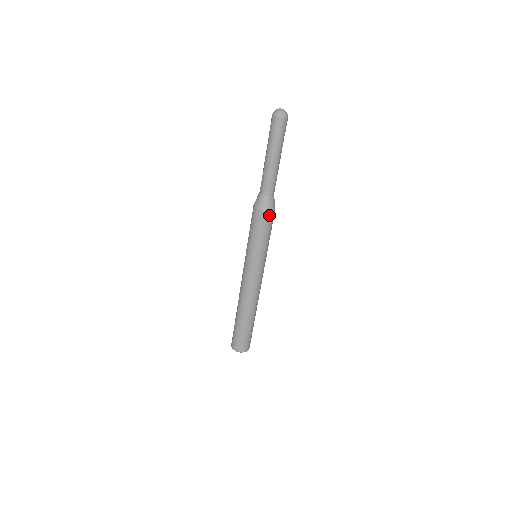
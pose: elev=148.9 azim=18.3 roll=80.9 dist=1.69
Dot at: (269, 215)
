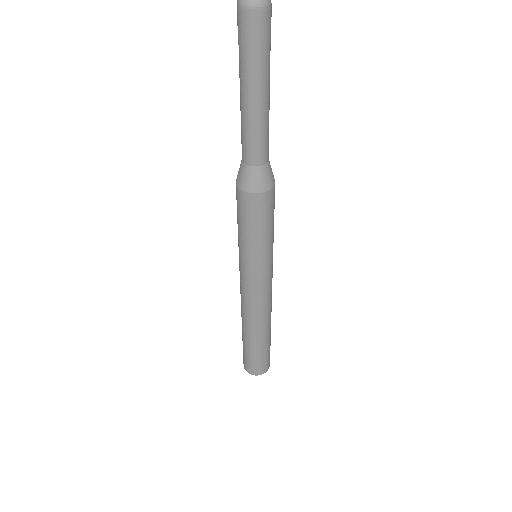
Dot at: (264, 198)
